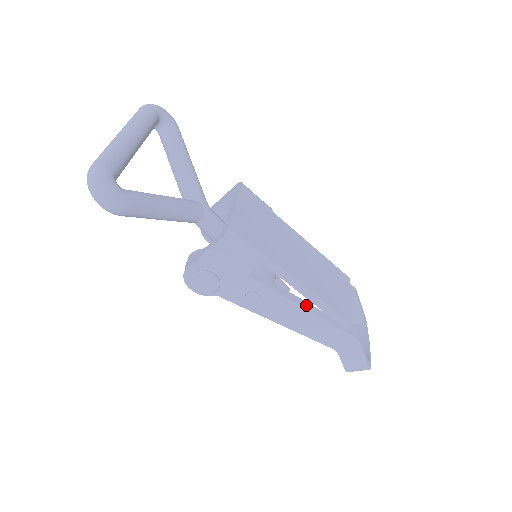
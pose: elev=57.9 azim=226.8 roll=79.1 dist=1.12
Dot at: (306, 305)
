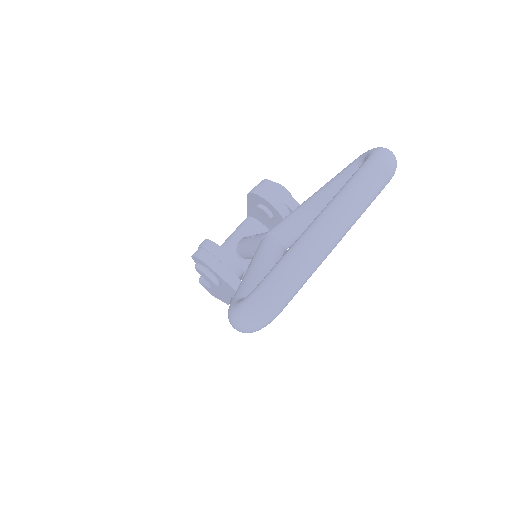
Dot at: occluded
